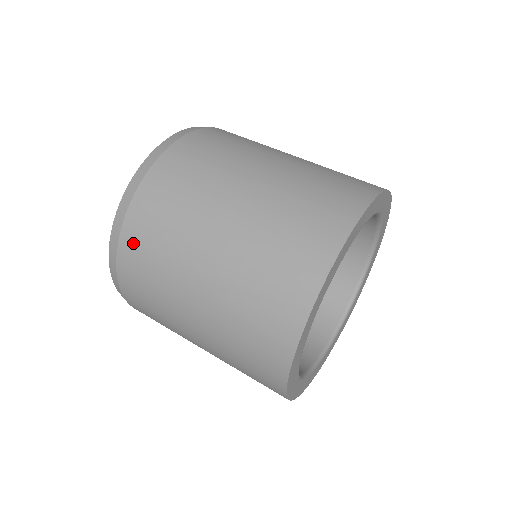
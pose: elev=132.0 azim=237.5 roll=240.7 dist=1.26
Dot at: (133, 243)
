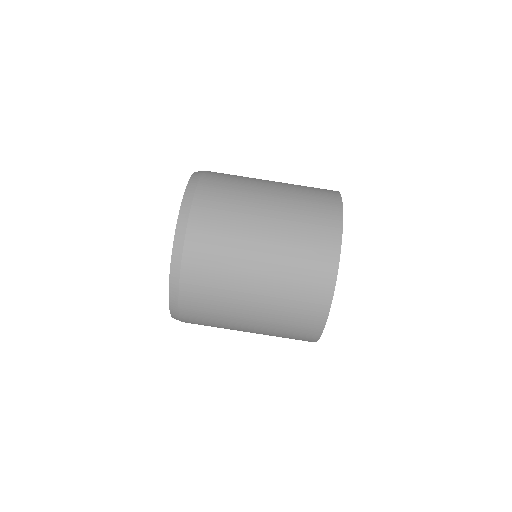
Dot at: (191, 309)
